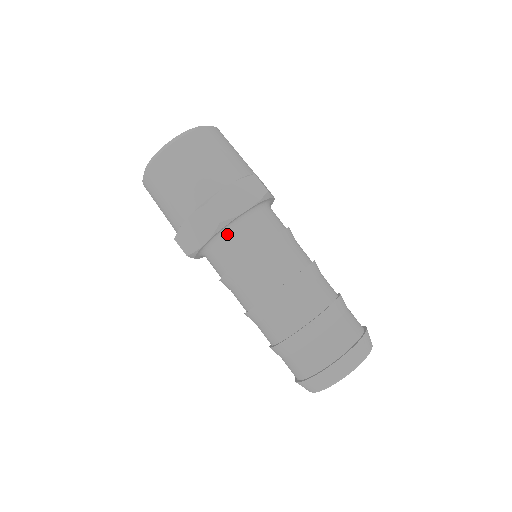
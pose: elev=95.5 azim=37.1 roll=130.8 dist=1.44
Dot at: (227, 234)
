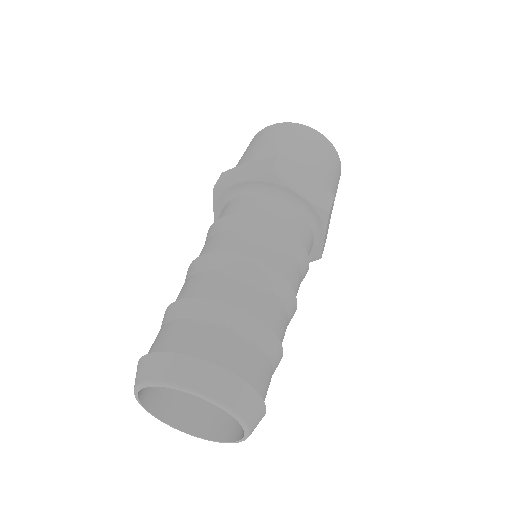
Dot at: (263, 194)
